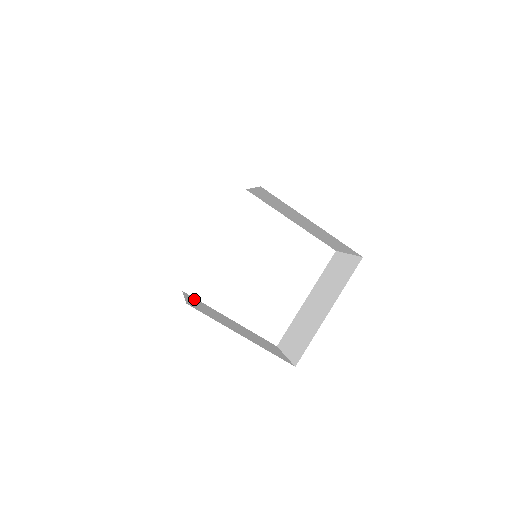
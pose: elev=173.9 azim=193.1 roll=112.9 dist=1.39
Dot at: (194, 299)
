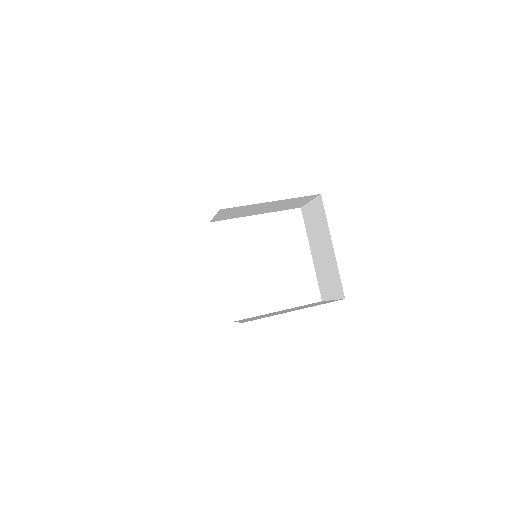
Dot at: occluded
